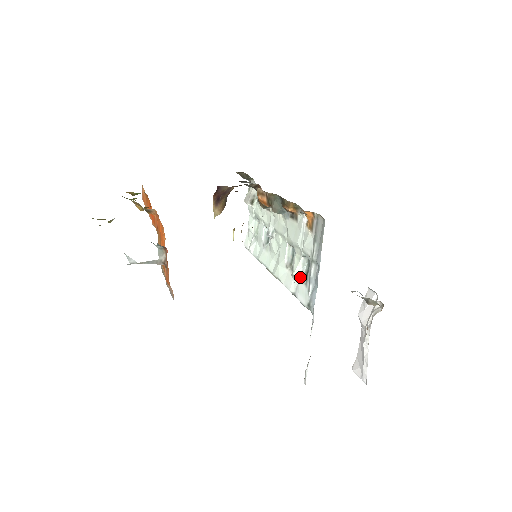
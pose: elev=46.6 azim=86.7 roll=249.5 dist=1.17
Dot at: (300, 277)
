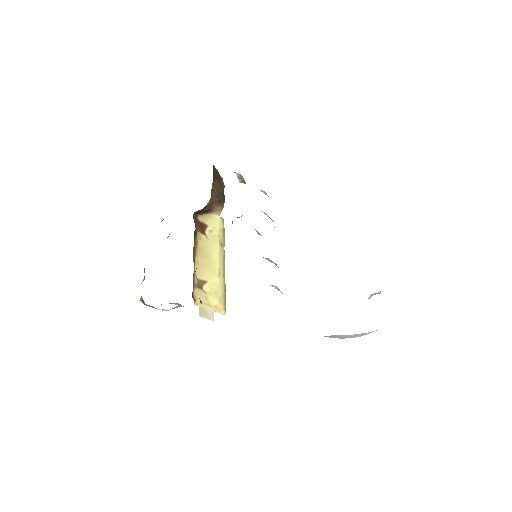
Dot at: (281, 292)
